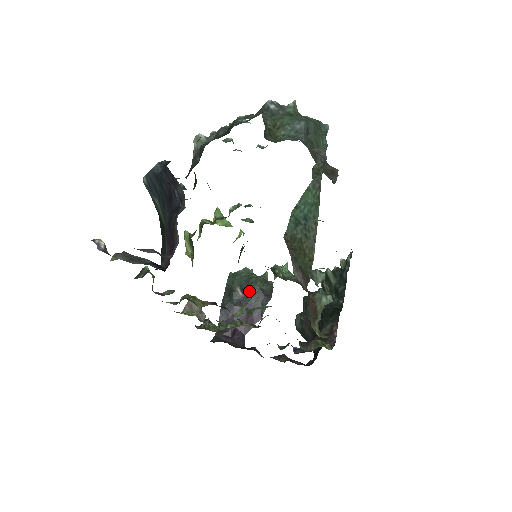
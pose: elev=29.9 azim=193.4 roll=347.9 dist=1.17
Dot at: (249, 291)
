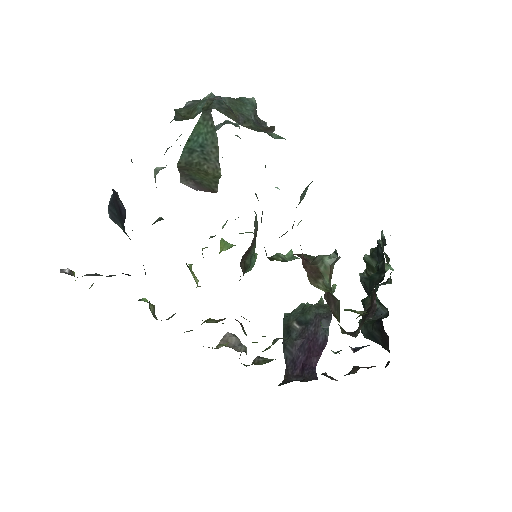
Dot at: (306, 321)
